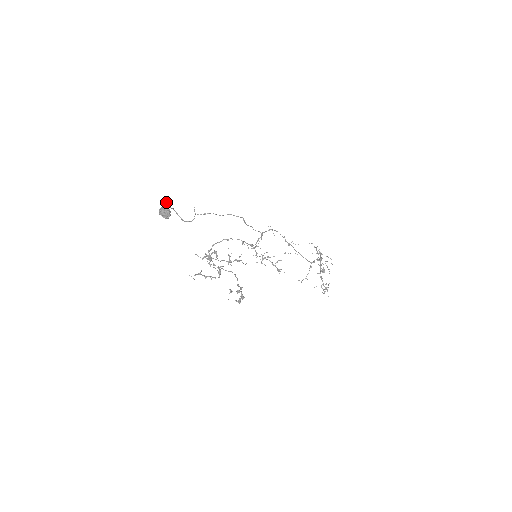
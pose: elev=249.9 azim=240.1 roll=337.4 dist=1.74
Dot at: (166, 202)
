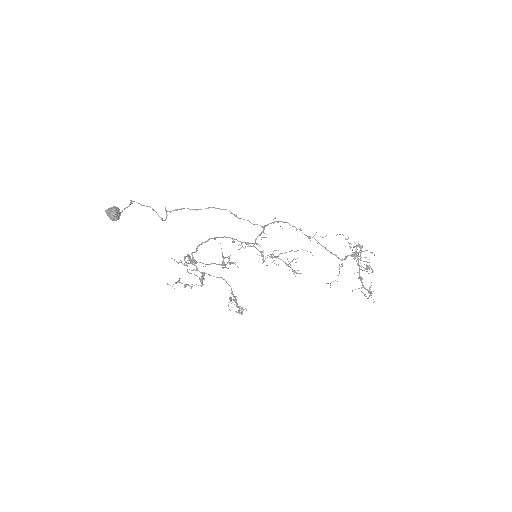
Dot at: (130, 200)
